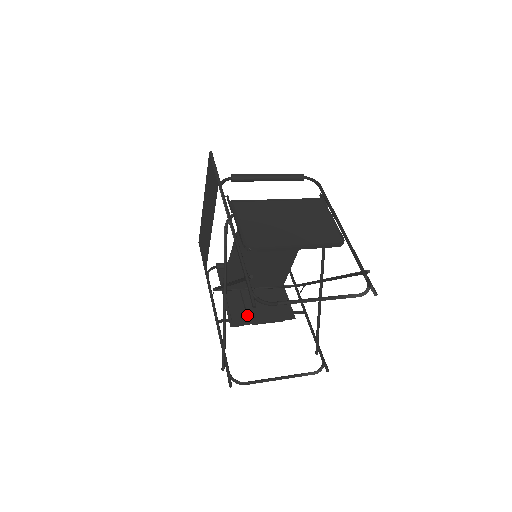
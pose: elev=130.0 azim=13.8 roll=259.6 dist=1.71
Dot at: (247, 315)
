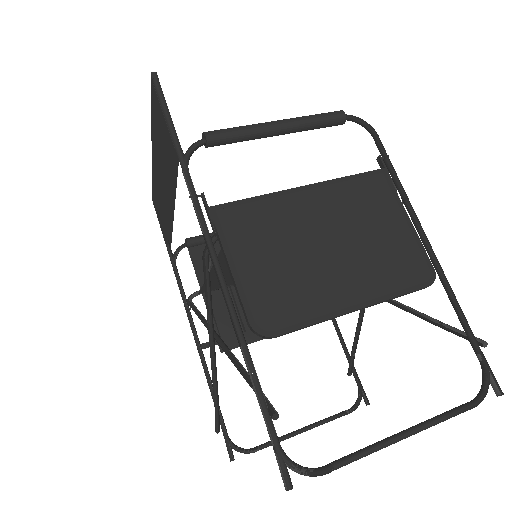
Dot at: (243, 327)
